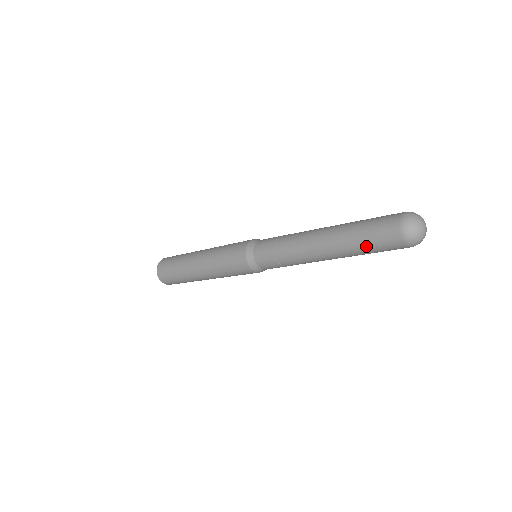
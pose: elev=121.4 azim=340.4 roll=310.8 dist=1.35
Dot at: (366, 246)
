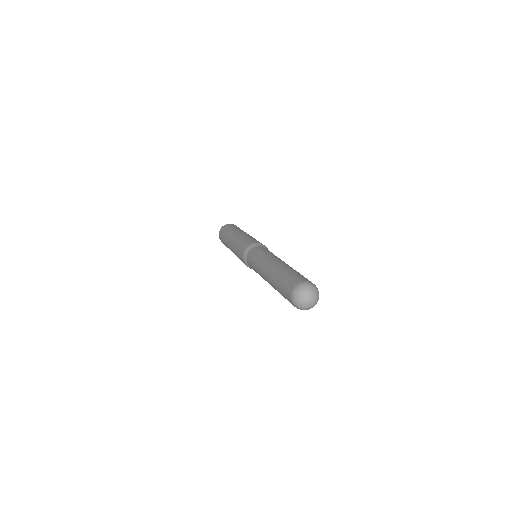
Dot at: occluded
